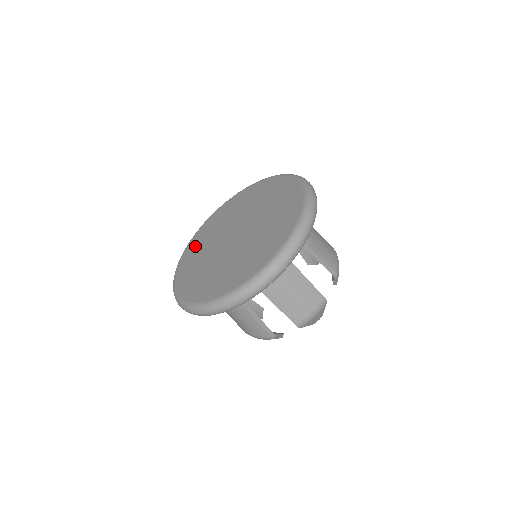
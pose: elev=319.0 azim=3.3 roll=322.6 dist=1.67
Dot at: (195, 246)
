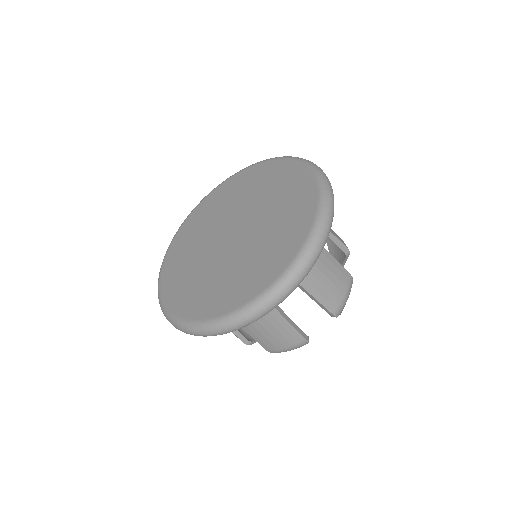
Dot at: (203, 211)
